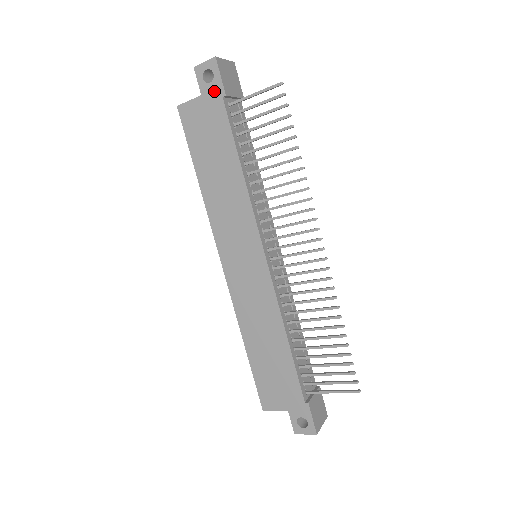
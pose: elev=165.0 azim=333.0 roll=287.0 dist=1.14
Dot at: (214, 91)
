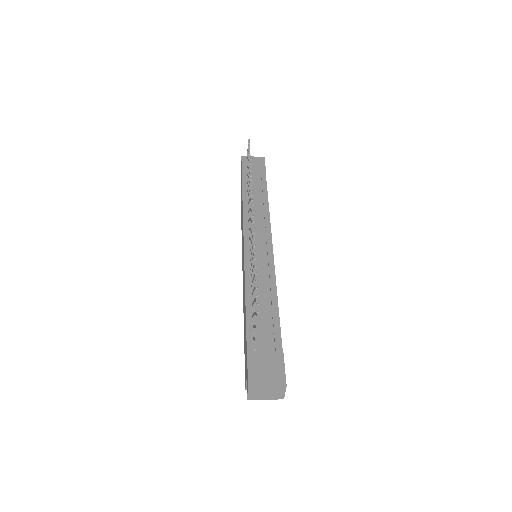
Dot at: (241, 173)
